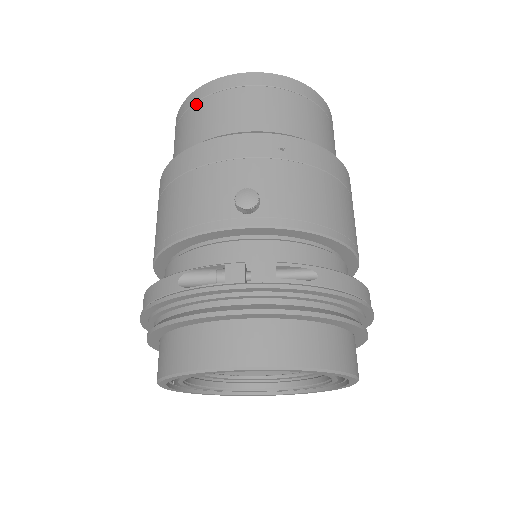
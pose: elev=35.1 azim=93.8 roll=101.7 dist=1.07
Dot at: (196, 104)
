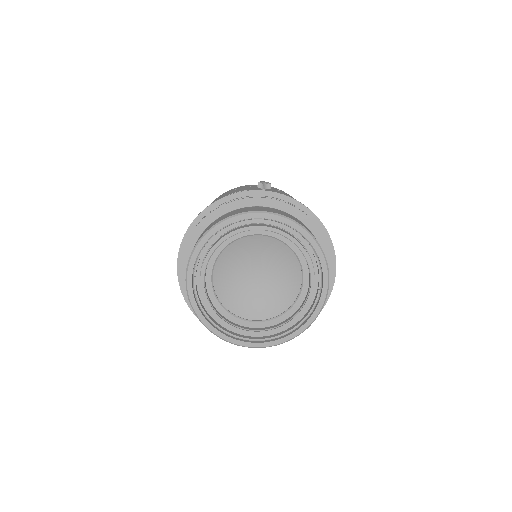
Dot at: occluded
